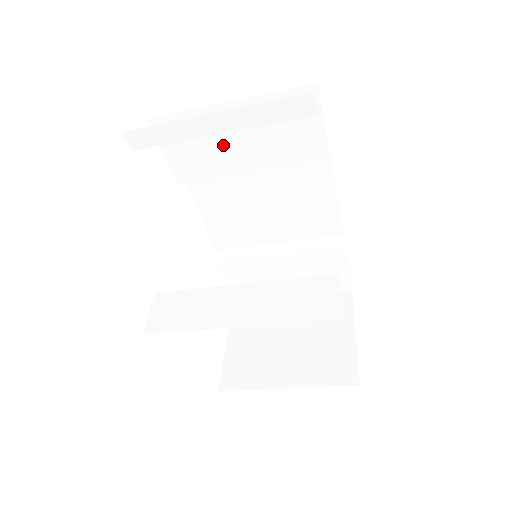
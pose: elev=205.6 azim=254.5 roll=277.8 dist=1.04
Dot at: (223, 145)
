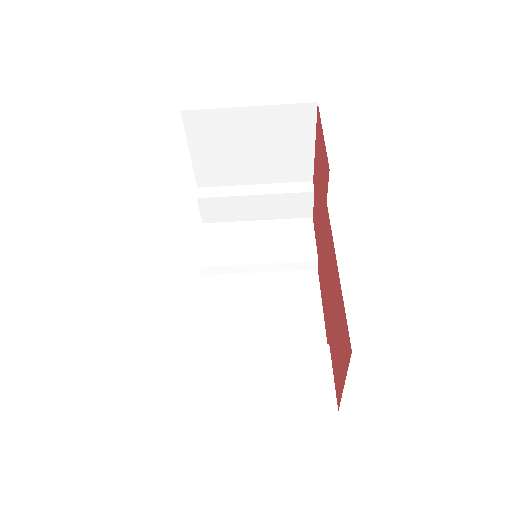
Dot at: (245, 244)
